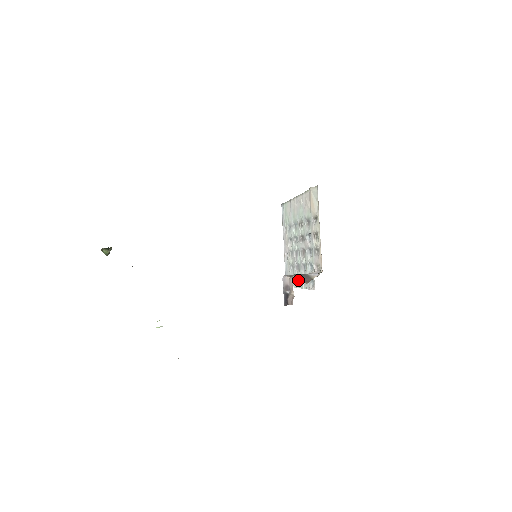
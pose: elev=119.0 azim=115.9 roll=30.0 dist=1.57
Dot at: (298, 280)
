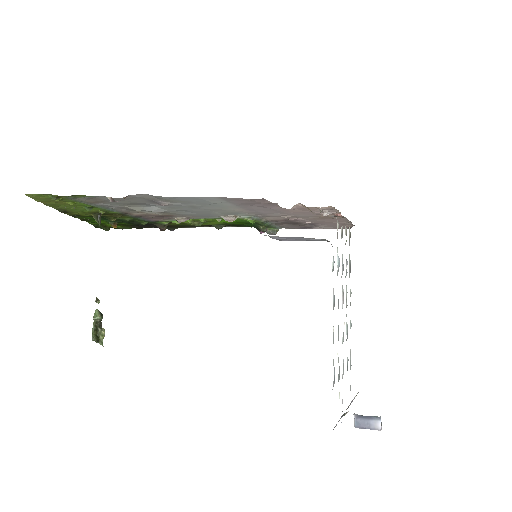
Dot at: (333, 342)
